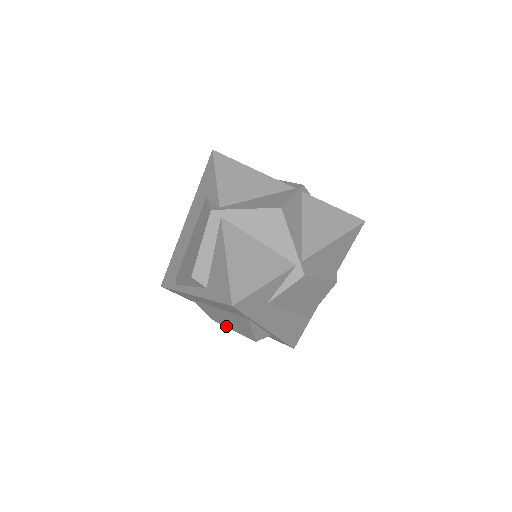
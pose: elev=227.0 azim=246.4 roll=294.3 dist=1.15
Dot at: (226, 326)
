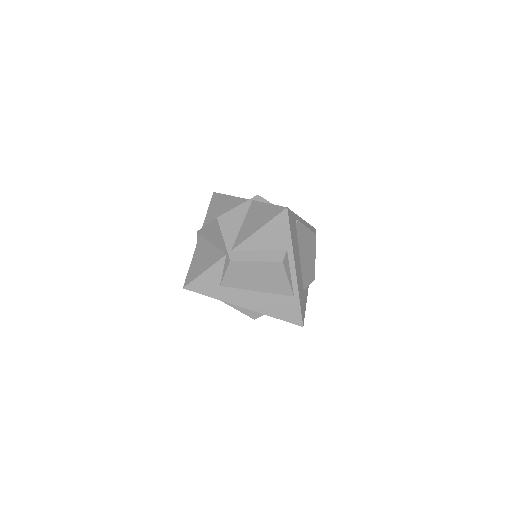
Dot at: occluded
